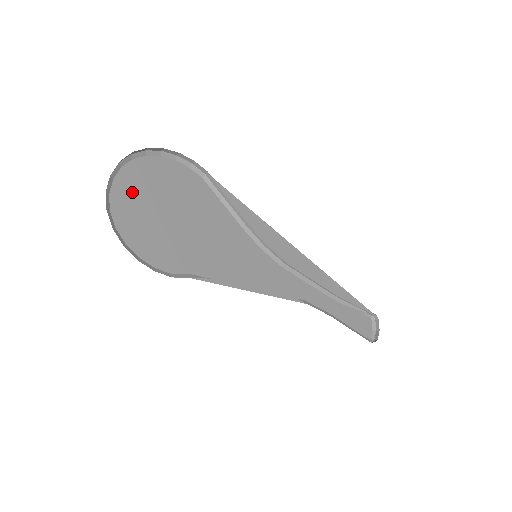
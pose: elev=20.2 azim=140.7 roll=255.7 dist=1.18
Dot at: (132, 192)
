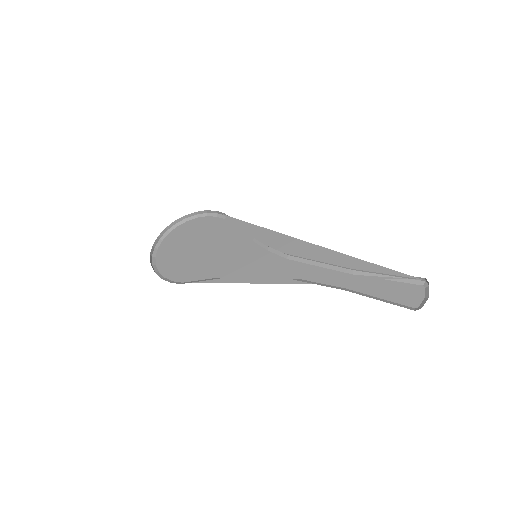
Dot at: (172, 243)
